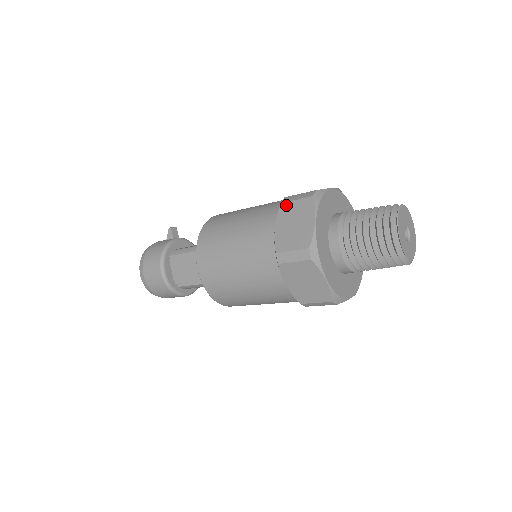
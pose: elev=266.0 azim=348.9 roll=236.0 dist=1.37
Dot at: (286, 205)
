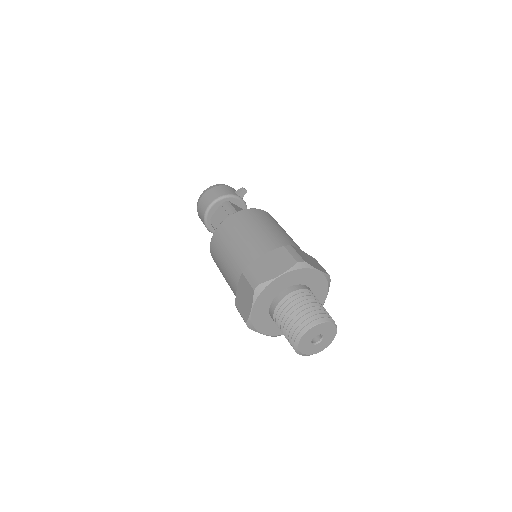
Dot at: (284, 250)
